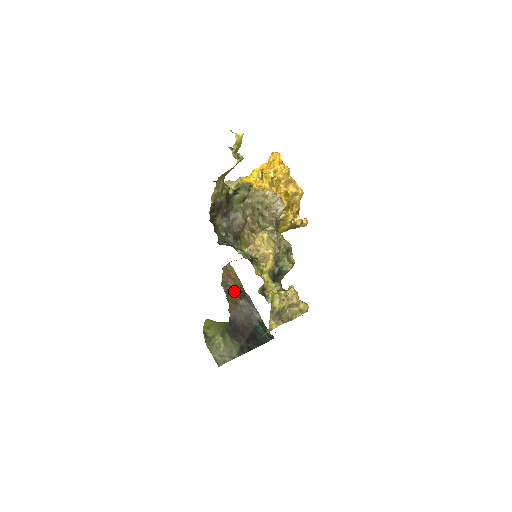
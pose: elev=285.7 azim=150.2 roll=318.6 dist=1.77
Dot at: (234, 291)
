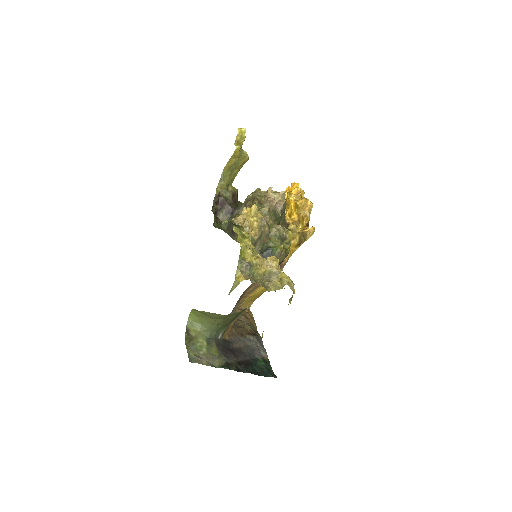
Dot at: (244, 326)
